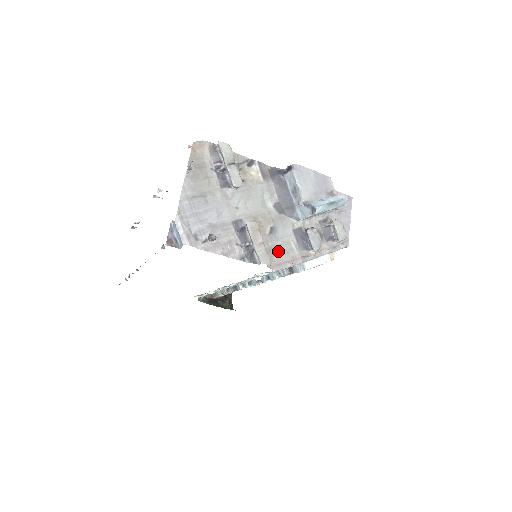
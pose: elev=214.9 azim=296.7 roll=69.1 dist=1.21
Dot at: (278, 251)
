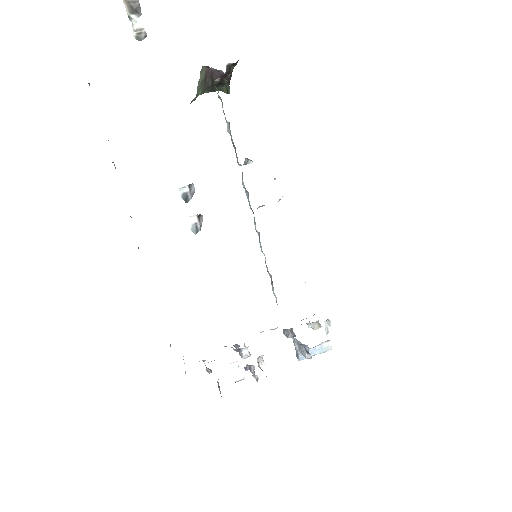
Dot at: occluded
